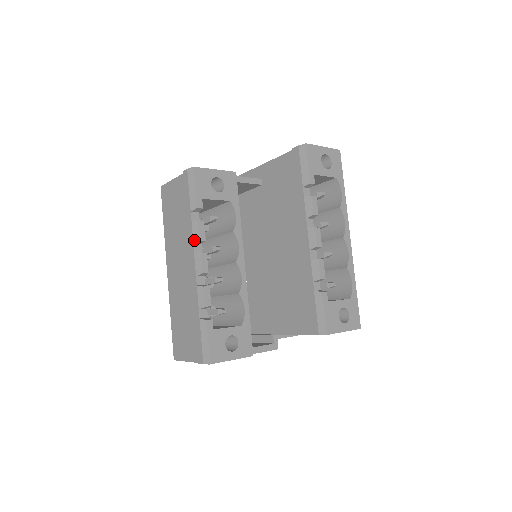
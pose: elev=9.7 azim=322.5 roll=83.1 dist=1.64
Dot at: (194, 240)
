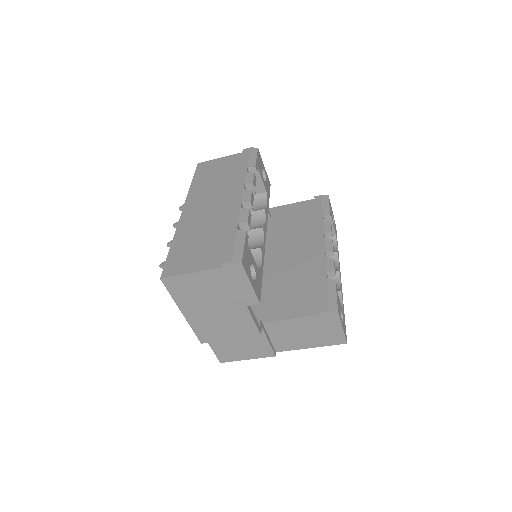
Dot at: (246, 182)
